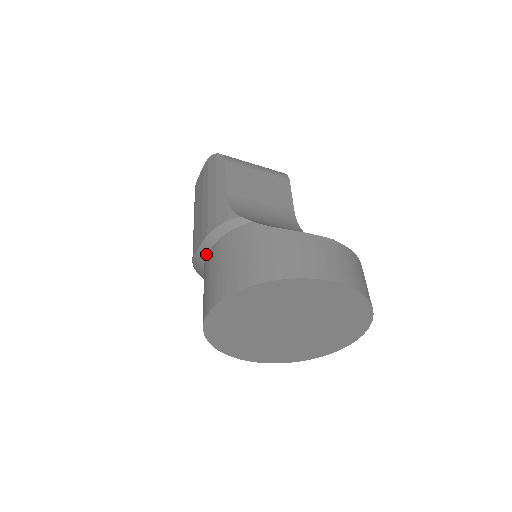
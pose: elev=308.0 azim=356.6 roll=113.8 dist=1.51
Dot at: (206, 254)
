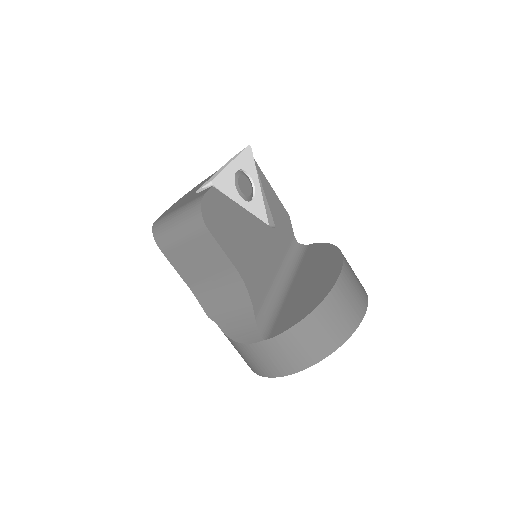
Dot at: occluded
